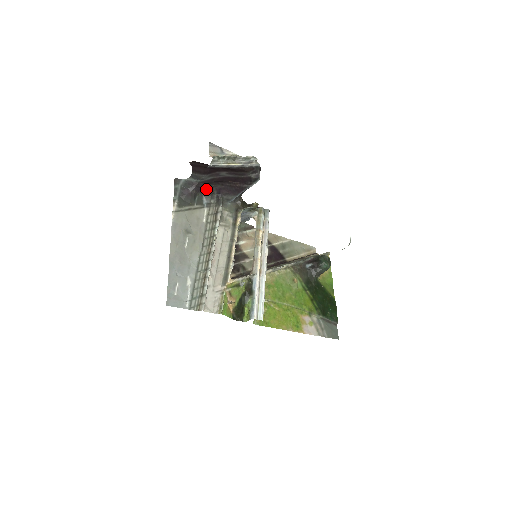
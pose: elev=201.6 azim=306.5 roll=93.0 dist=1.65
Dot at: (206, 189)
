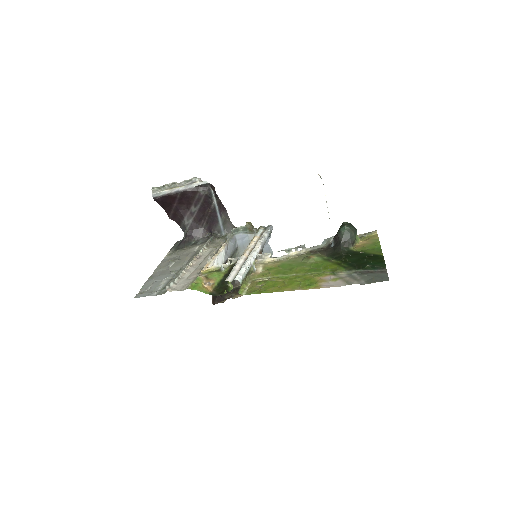
Dot at: (199, 234)
